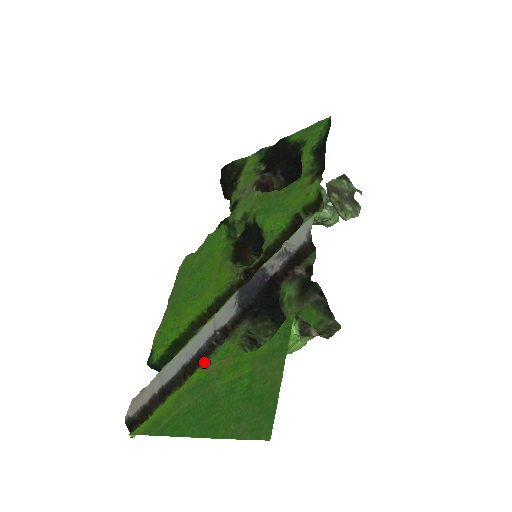
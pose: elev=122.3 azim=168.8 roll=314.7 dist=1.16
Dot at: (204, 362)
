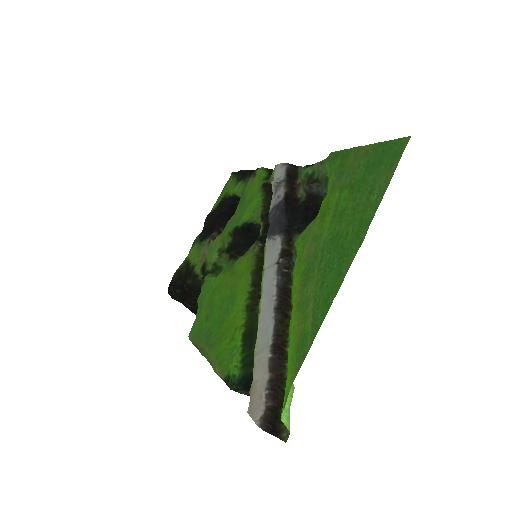
Dot at: occluded
